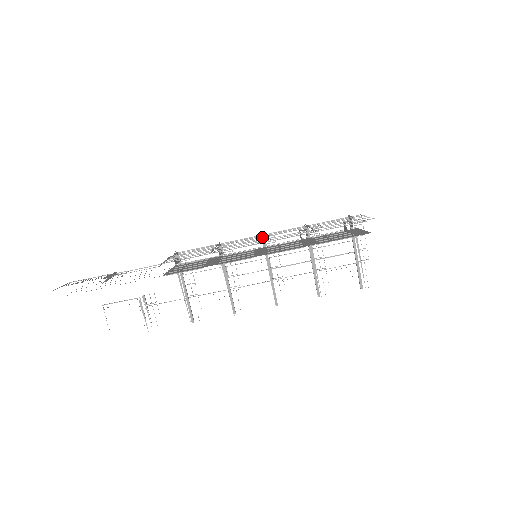
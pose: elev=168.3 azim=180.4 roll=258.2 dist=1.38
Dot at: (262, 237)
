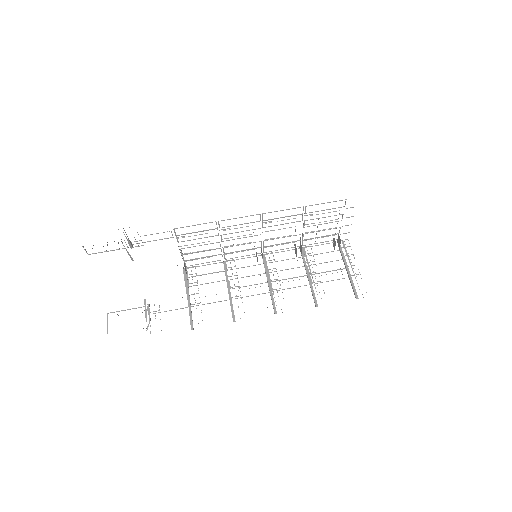
Dot at: (262, 256)
